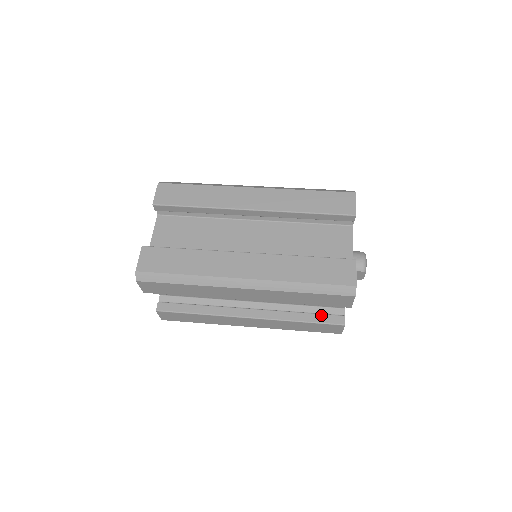
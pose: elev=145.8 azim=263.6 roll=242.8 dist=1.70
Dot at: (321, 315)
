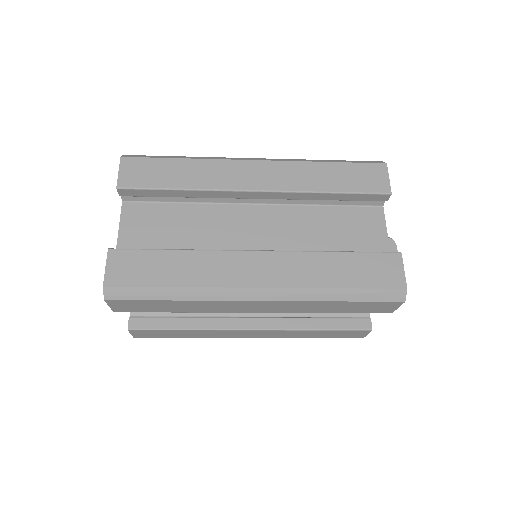
Dot at: occluded
